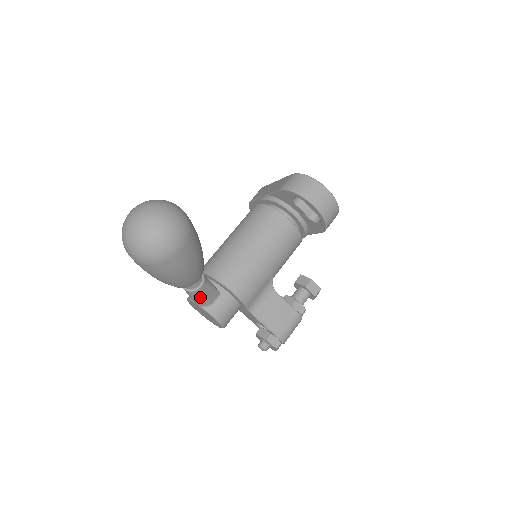
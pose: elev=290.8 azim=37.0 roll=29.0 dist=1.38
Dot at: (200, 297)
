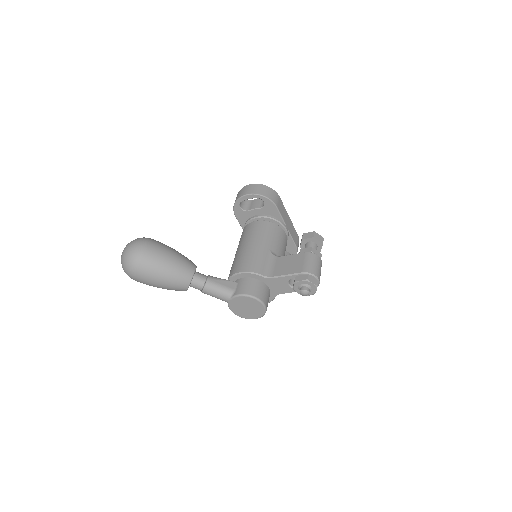
Dot at: (217, 288)
